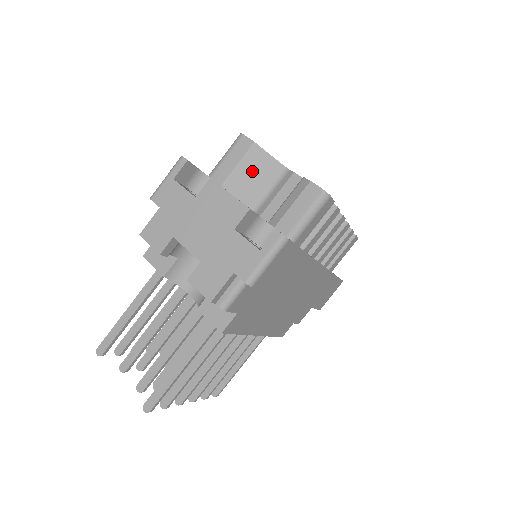
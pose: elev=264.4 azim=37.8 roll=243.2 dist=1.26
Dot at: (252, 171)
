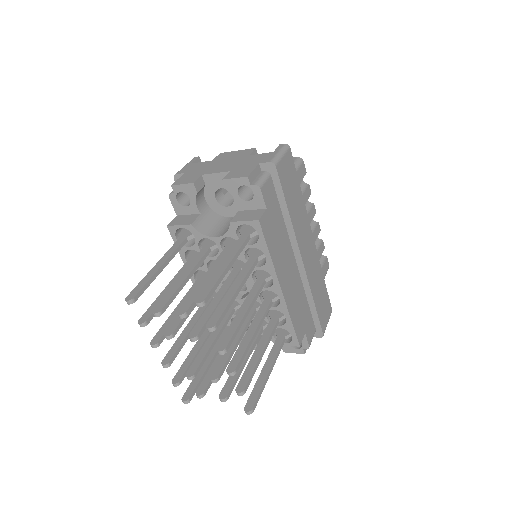
Dot at: occluded
